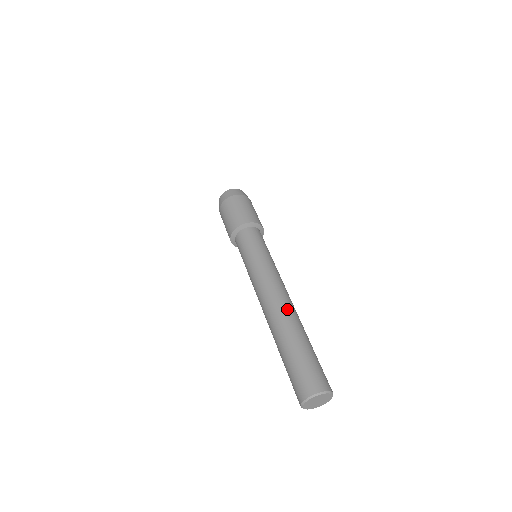
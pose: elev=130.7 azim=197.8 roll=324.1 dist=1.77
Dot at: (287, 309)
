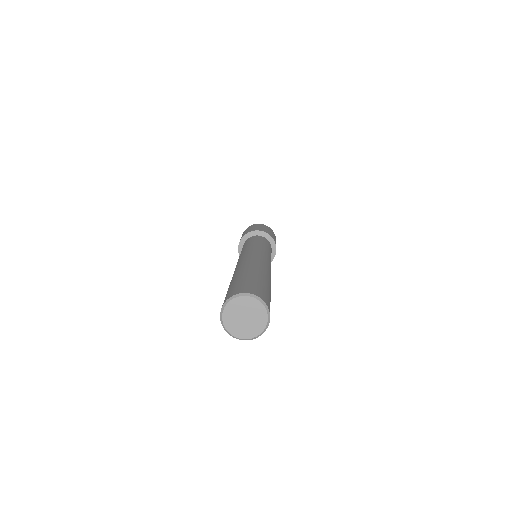
Dot at: (266, 266)
